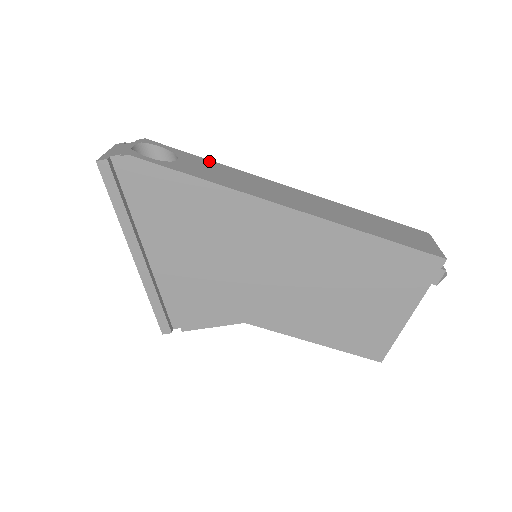
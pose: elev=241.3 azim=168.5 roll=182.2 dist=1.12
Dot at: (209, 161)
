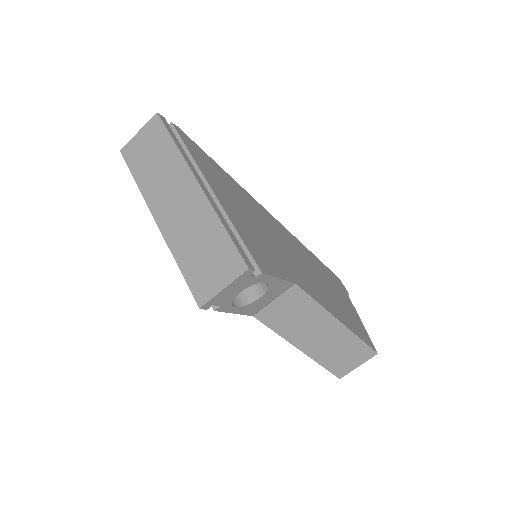
Dot at: occluded
